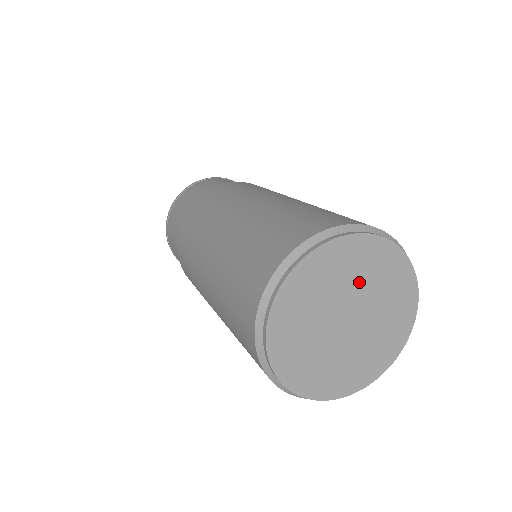
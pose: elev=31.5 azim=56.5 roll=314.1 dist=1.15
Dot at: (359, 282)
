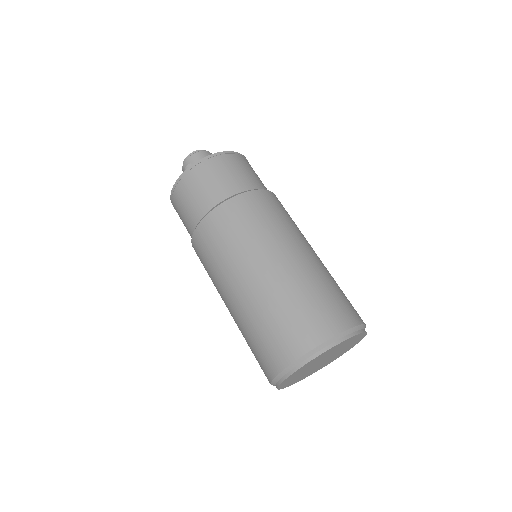
Dot at: (341, 348)
